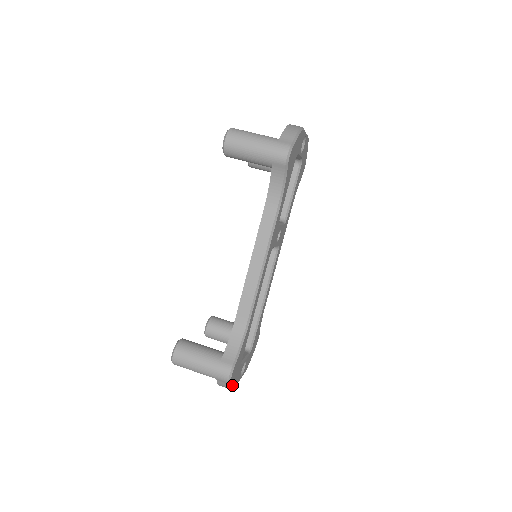
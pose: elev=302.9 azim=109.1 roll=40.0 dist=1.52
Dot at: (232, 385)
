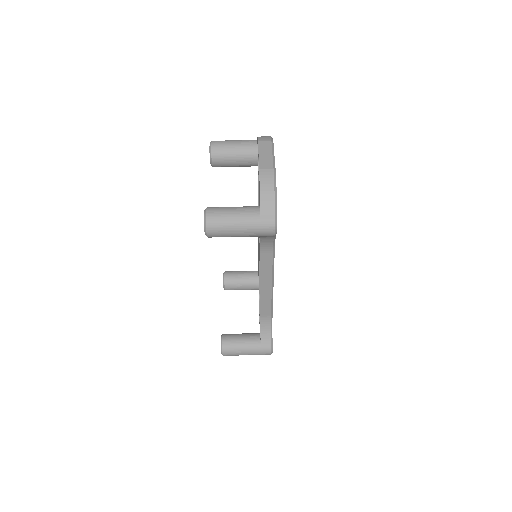
Dot at: occluded
